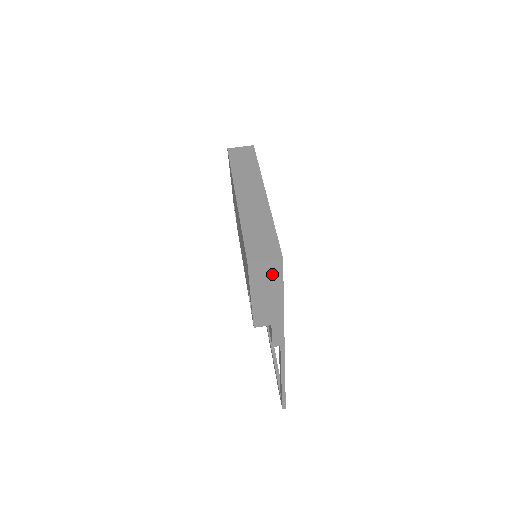
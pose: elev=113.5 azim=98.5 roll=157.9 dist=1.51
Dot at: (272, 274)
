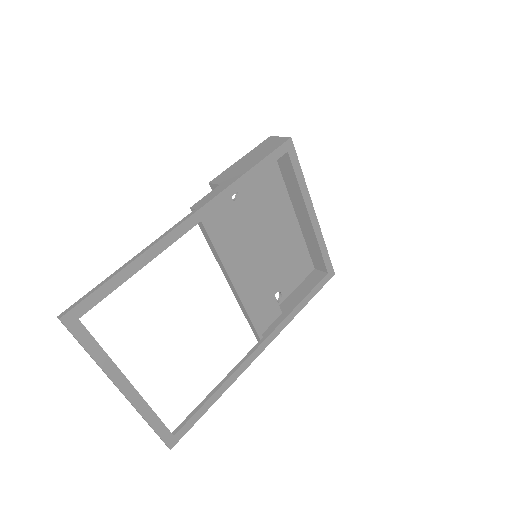
Dot at: (273, 146)
